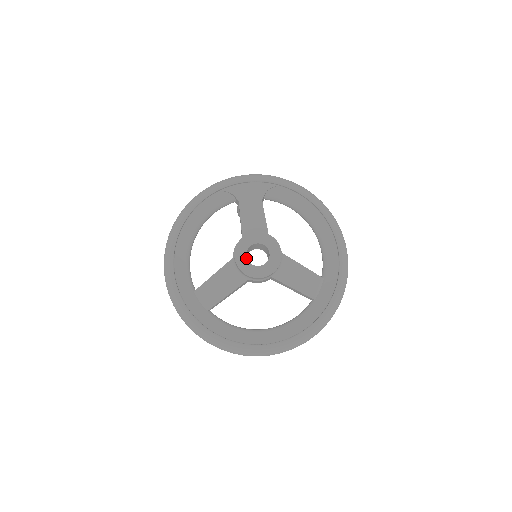
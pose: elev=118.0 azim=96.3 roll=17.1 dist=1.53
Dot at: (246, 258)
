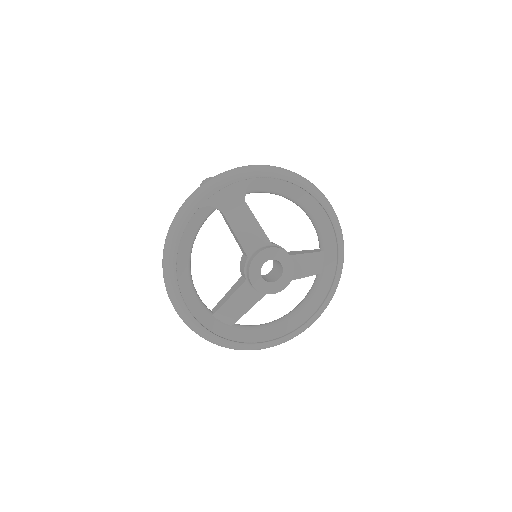
Dot at: (262, 279)
